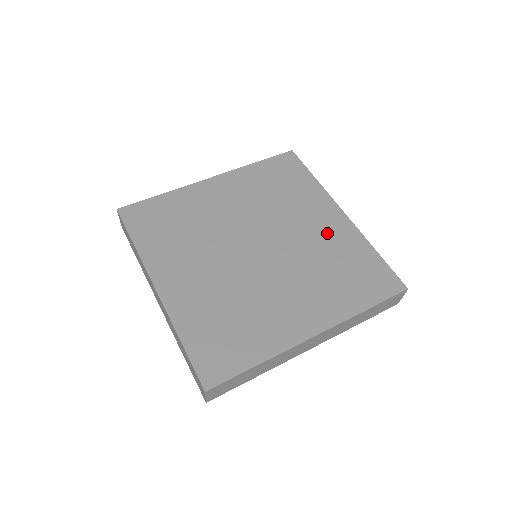
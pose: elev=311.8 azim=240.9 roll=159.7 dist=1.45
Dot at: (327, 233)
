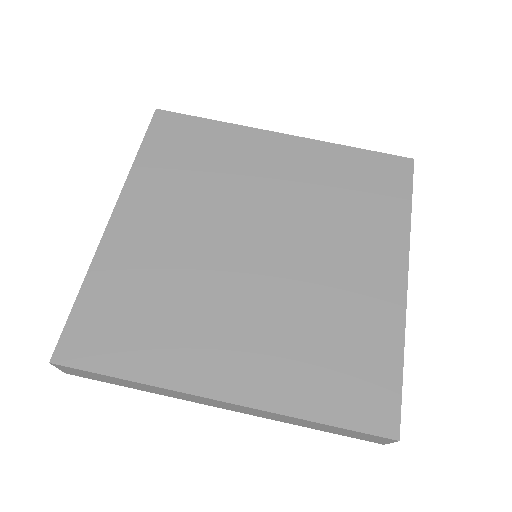
Dot at: (359, 288)
